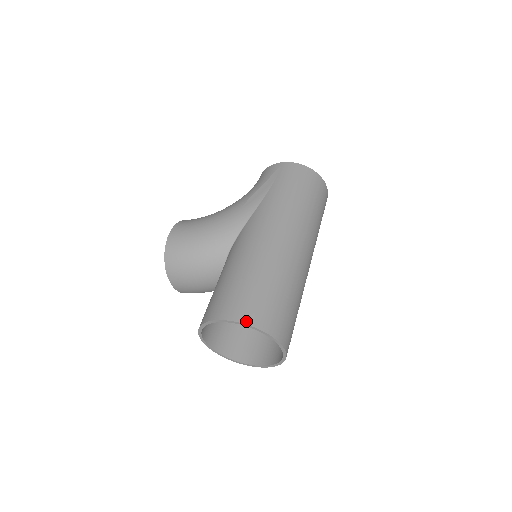
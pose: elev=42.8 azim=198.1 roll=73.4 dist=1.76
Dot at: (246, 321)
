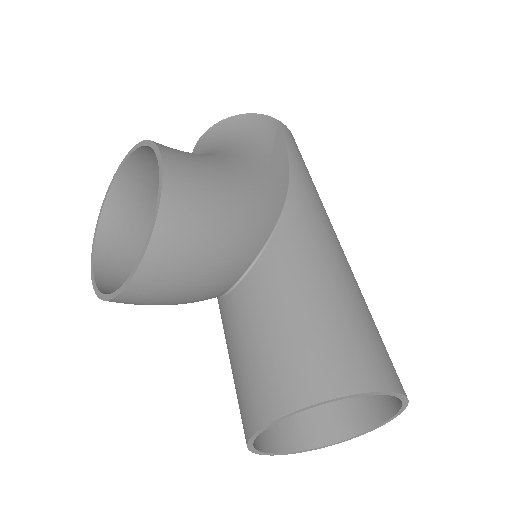
Dot at: occluded
